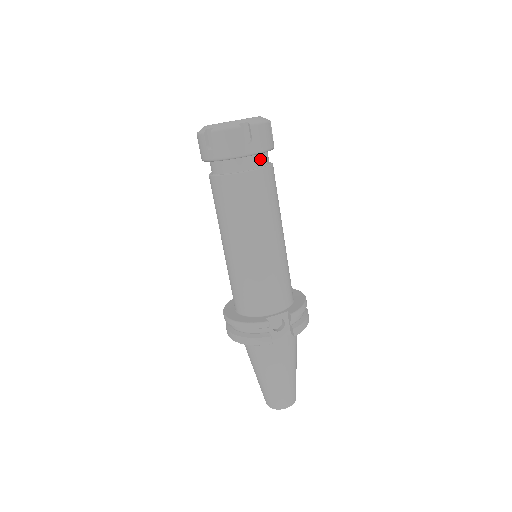
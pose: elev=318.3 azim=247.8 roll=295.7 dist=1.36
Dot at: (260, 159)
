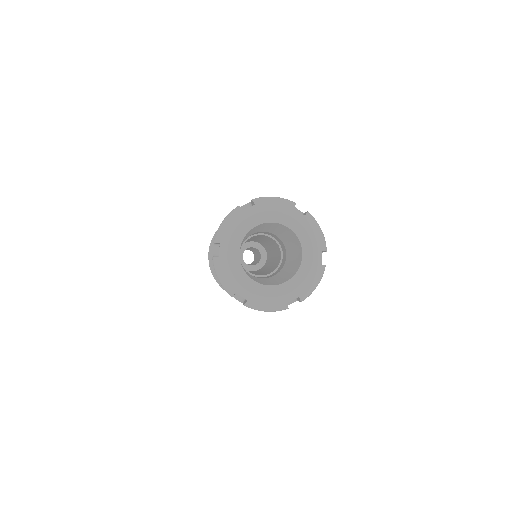
Dot at: occluded
